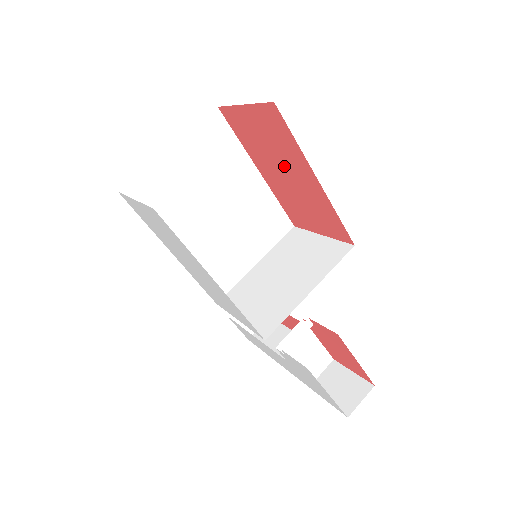
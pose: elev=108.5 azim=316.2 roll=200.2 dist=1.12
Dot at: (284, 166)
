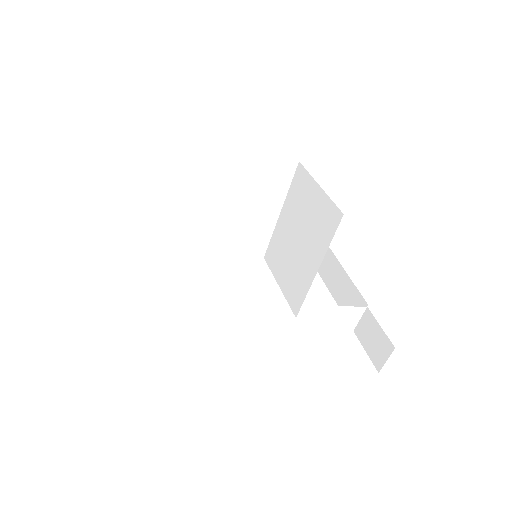
Dot at: occluded
